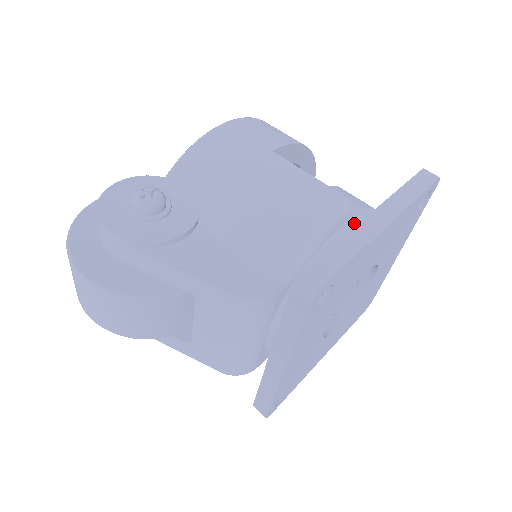
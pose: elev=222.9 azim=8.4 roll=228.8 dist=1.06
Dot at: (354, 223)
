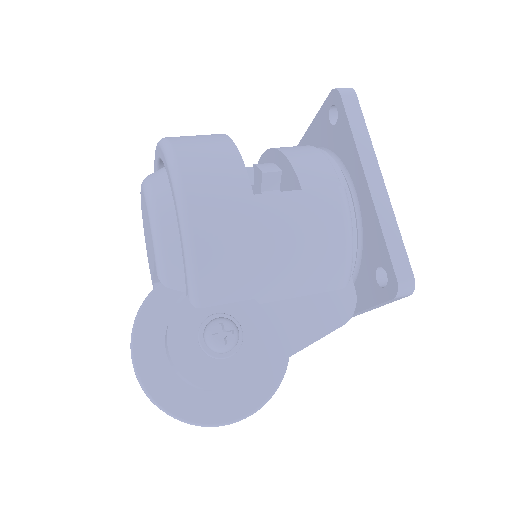
Dot at: (346, 192)
